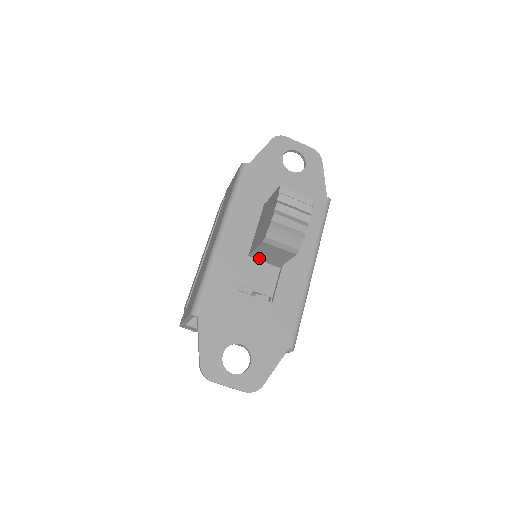
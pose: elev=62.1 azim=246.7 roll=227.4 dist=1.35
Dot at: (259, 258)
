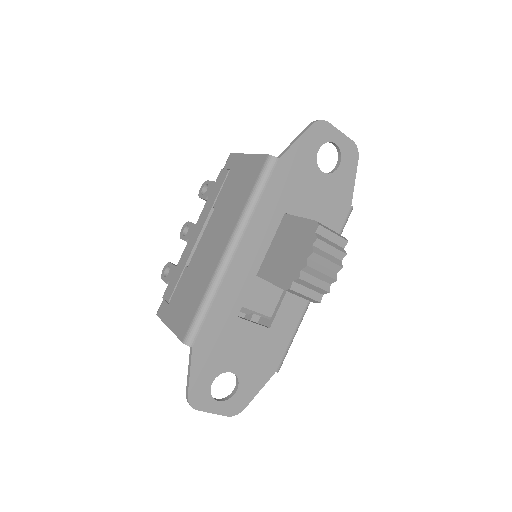
Dot at: occluded
